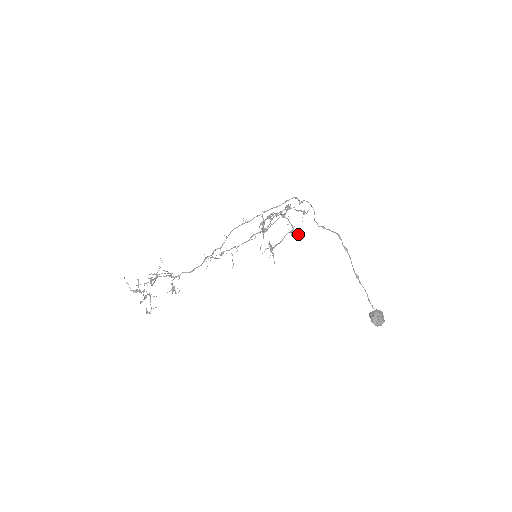
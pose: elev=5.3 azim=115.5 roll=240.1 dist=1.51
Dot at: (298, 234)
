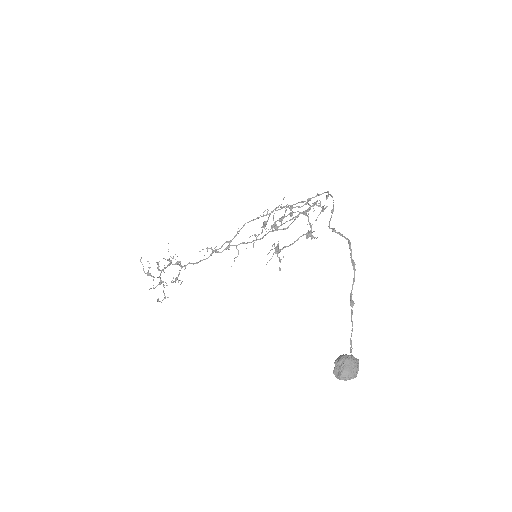
Dot at: (314, 237)
